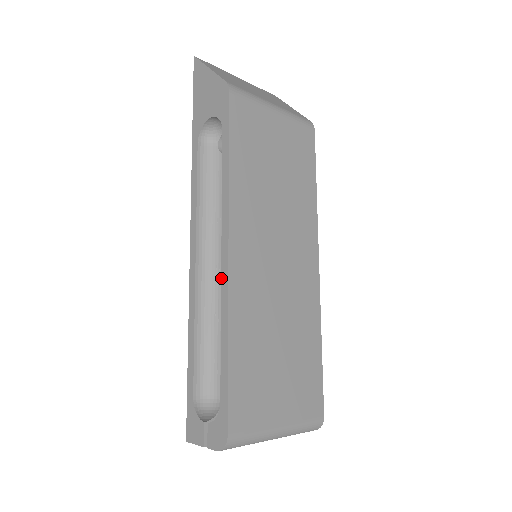
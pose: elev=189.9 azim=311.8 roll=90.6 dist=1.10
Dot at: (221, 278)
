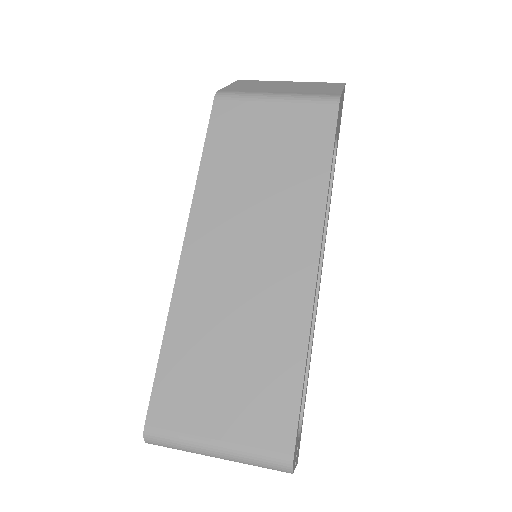
Dot at: occluded
